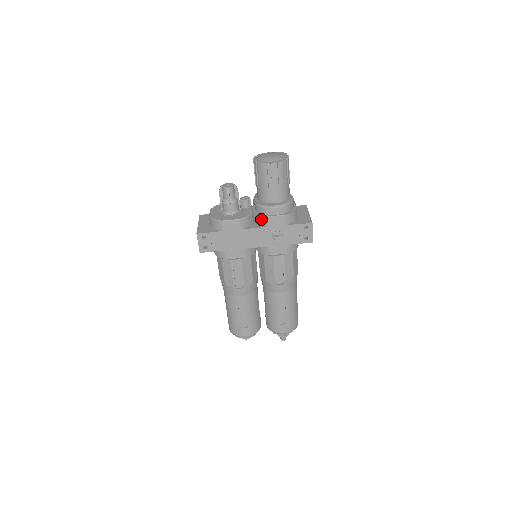
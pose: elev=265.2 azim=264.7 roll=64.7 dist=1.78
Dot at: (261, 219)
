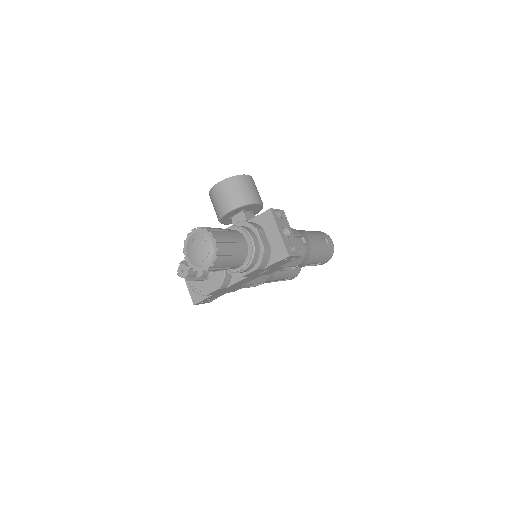
Dot at: (237, 276)
